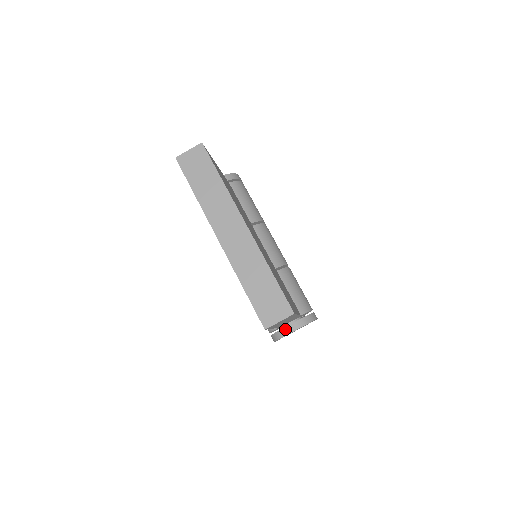
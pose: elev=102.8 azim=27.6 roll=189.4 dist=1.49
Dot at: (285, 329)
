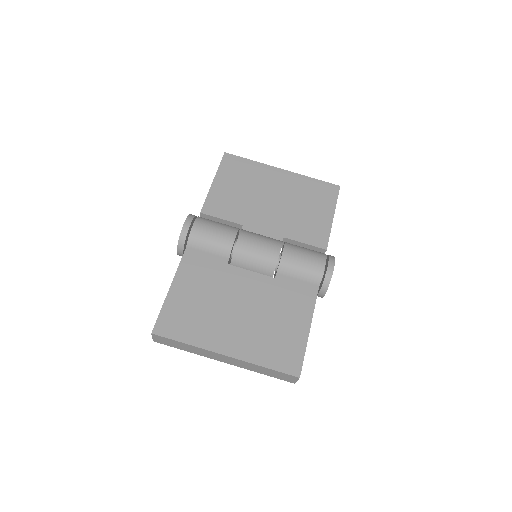
Dot at: (318, 296)
